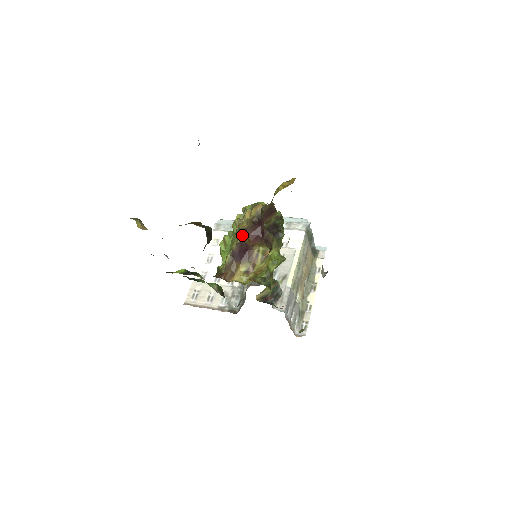
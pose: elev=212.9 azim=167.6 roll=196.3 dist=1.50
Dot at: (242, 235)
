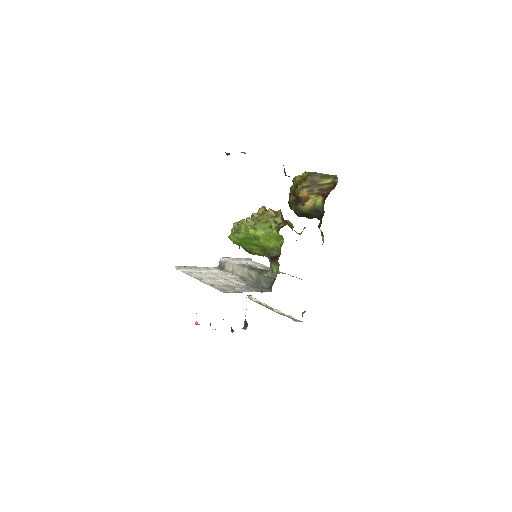
Dot at: (276, 211)
